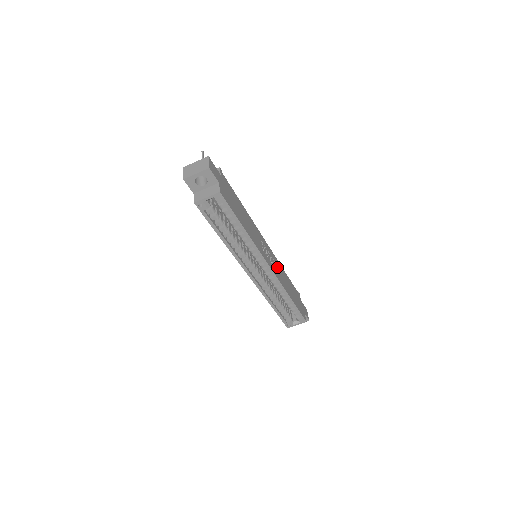
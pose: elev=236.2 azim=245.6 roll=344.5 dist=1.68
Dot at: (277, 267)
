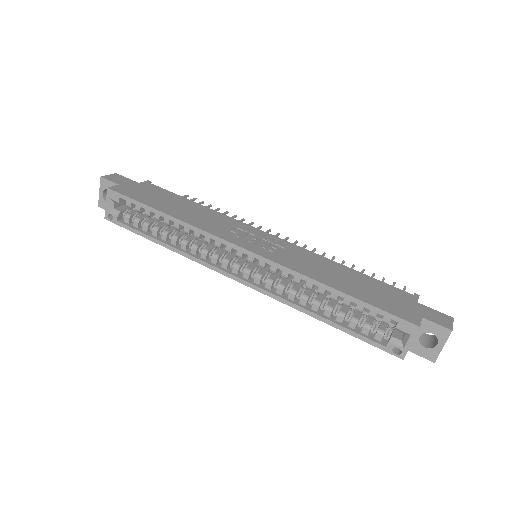
Dot at: (293, 254)
